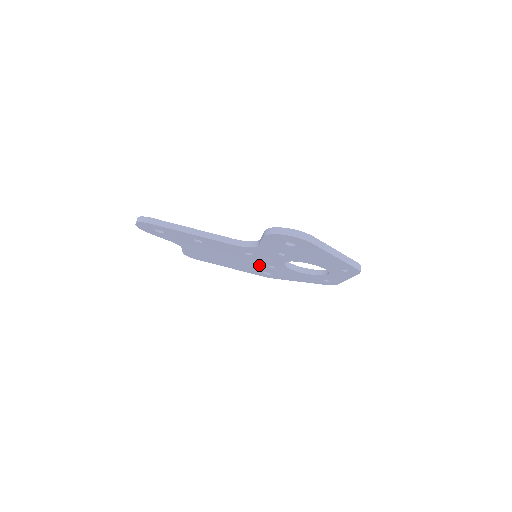
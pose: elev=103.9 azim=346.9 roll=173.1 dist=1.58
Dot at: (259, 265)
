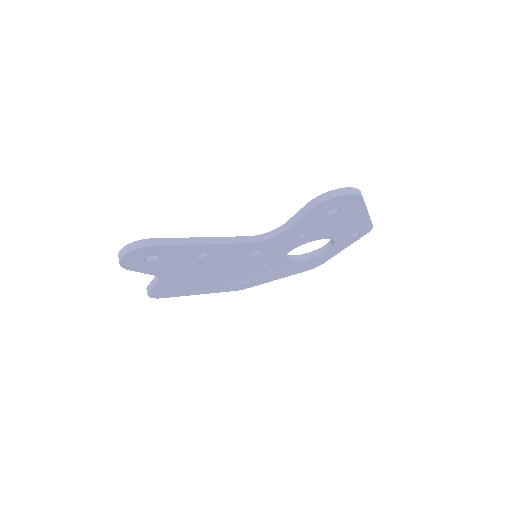
Dot at: (249, 270)
